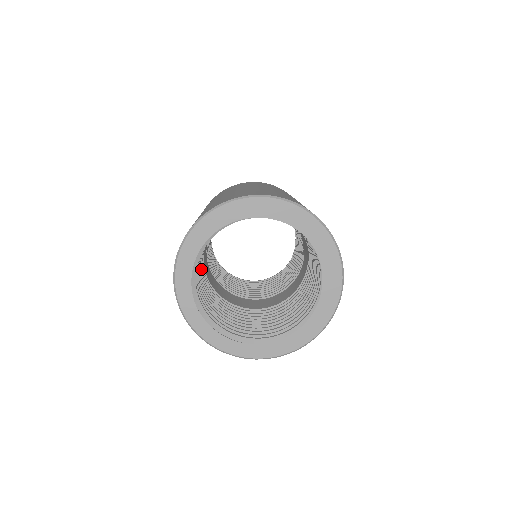
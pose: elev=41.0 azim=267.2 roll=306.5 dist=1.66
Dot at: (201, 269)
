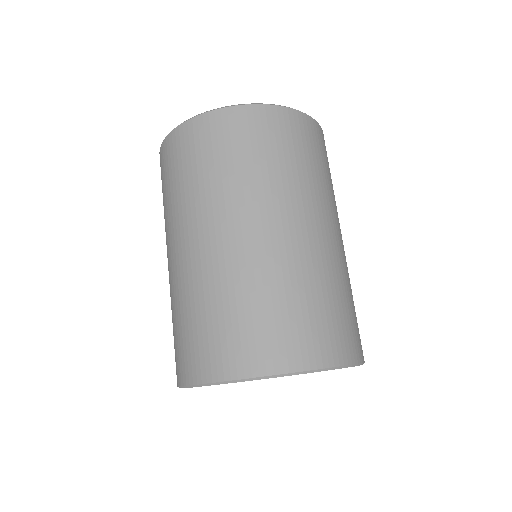
Dot at: occluded
